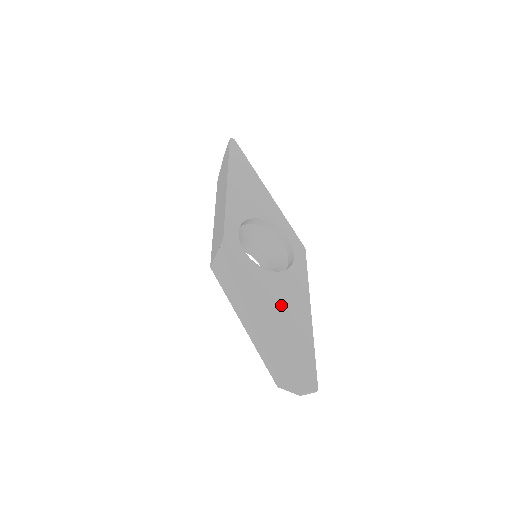
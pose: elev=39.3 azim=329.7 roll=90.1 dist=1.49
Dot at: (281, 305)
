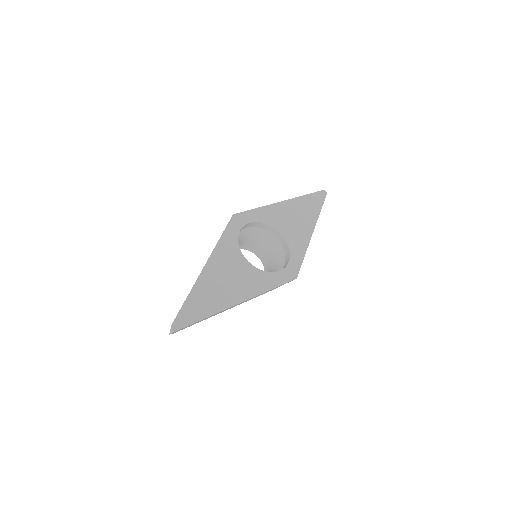
Dot at: (223, 275)
